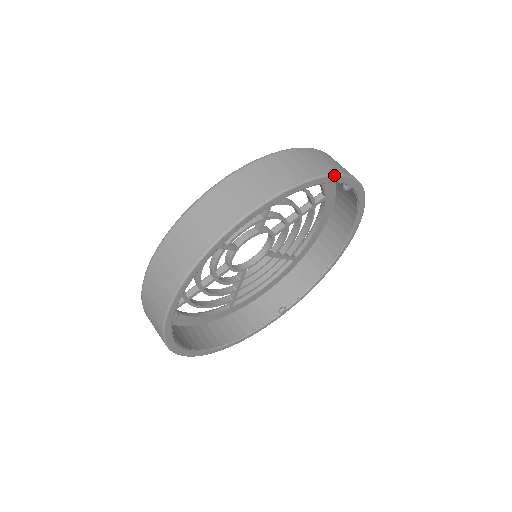
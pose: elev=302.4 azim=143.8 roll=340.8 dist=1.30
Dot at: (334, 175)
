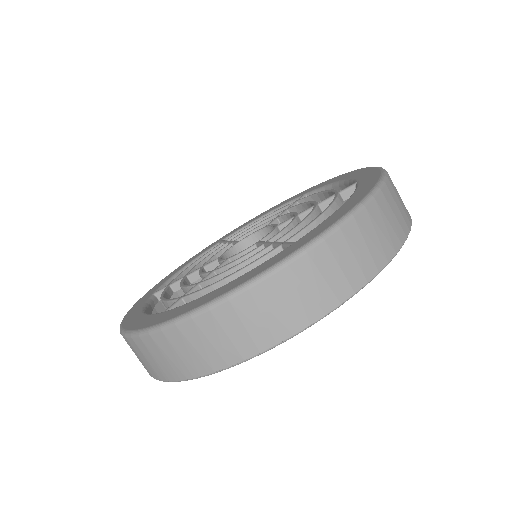
Dot at: (370, 281)
